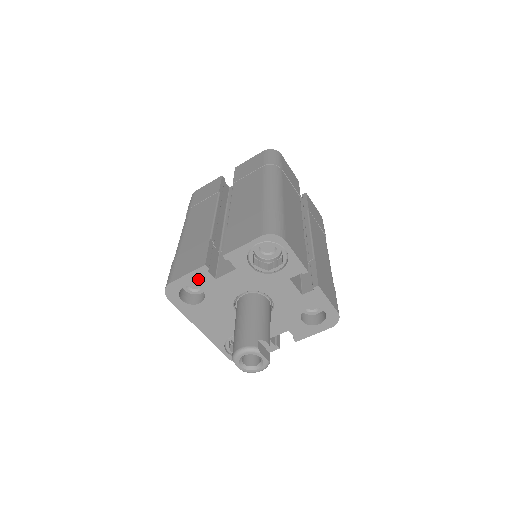
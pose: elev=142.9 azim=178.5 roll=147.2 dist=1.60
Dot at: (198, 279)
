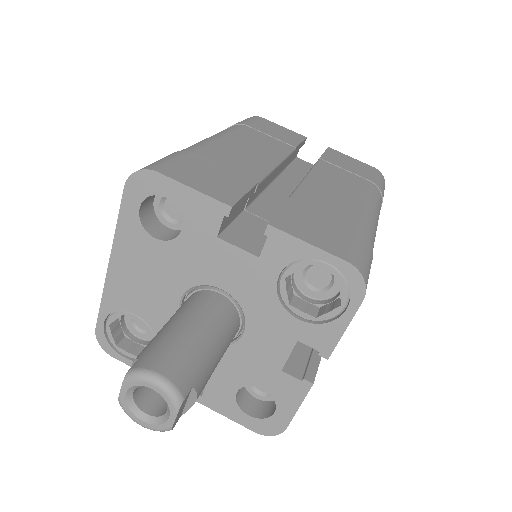
Dot at: (197, 211)
